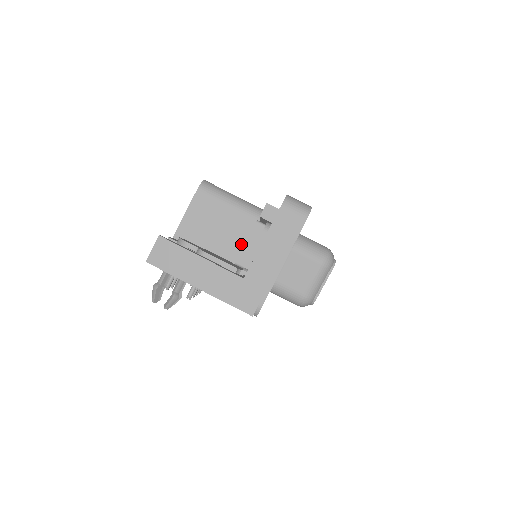
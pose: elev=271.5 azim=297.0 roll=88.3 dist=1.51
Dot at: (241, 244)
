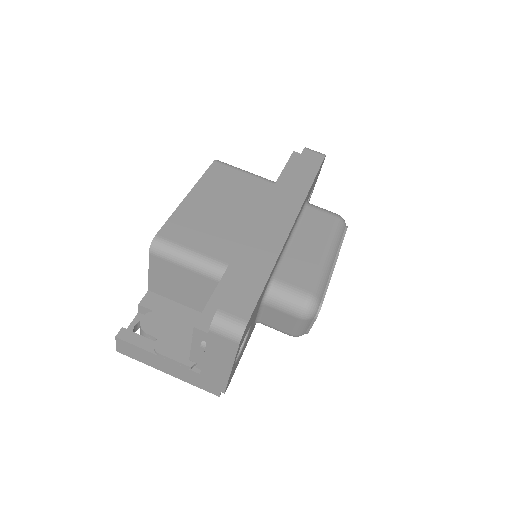
Dot at: occluded
